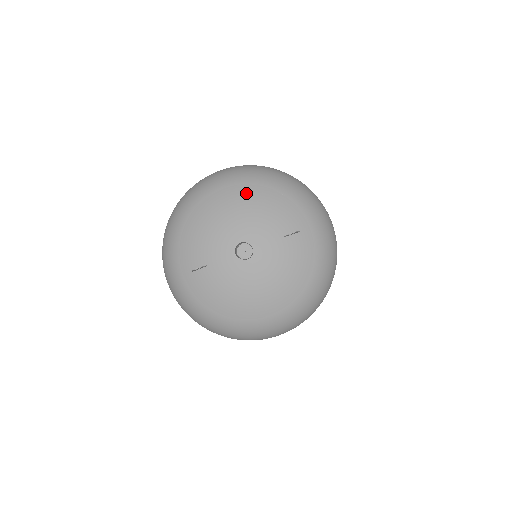
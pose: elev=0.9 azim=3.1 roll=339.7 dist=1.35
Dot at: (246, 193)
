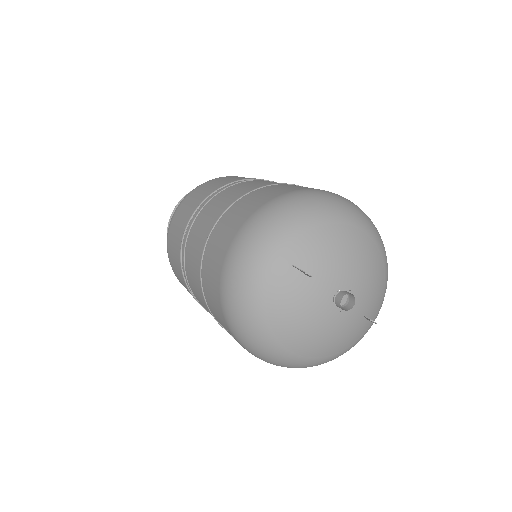
Dot at: (375, 257)
